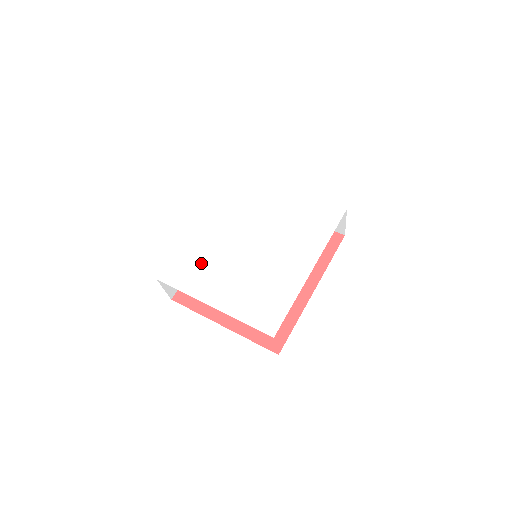
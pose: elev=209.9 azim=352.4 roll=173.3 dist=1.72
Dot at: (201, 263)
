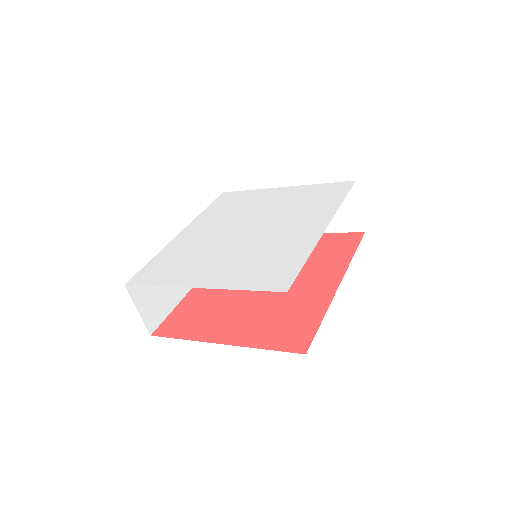
Dot at: (183, 258)
